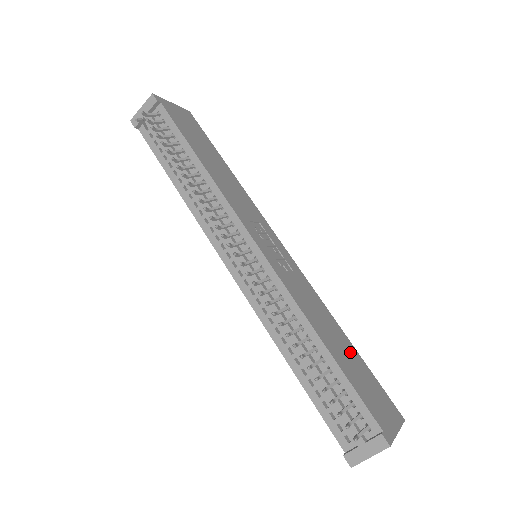
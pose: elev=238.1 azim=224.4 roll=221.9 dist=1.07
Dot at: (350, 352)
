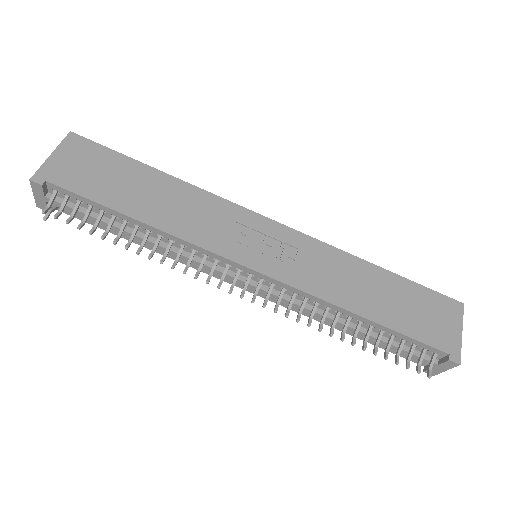
Dot at: (390, 287)
